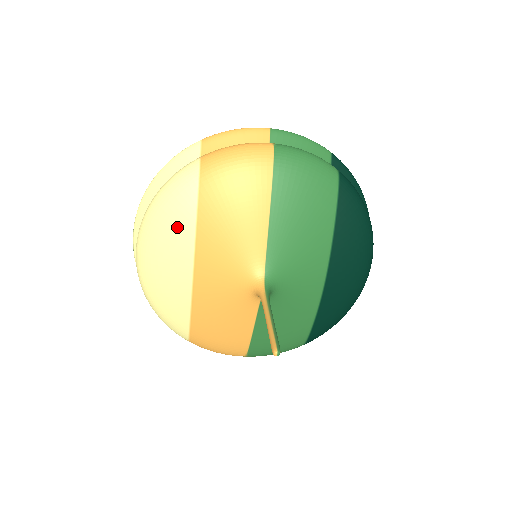
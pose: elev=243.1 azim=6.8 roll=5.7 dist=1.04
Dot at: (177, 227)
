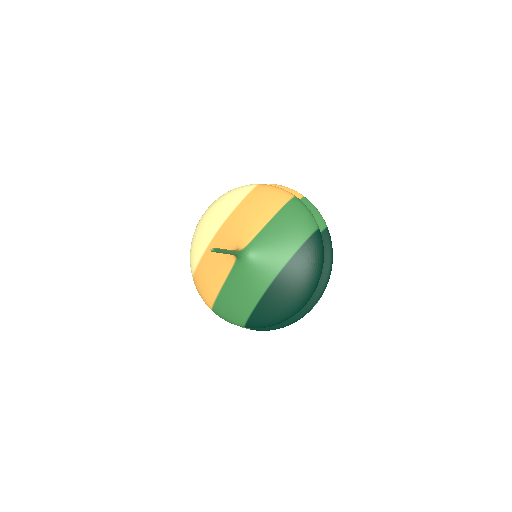
Dot at: (228, 205)
